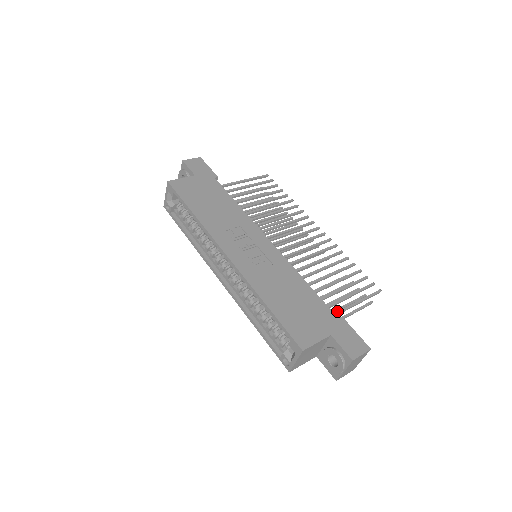
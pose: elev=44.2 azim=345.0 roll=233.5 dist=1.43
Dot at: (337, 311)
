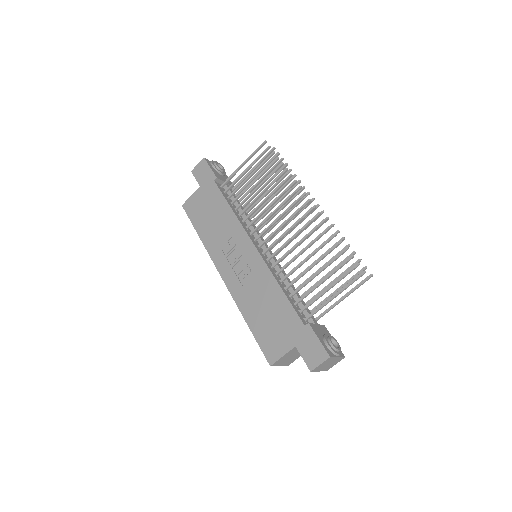
Dot at: (312, 312)
